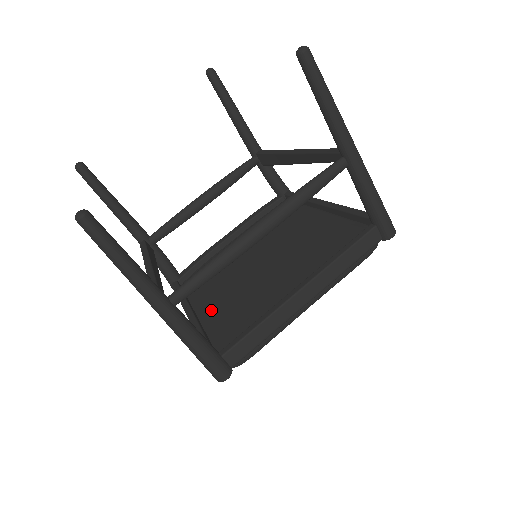
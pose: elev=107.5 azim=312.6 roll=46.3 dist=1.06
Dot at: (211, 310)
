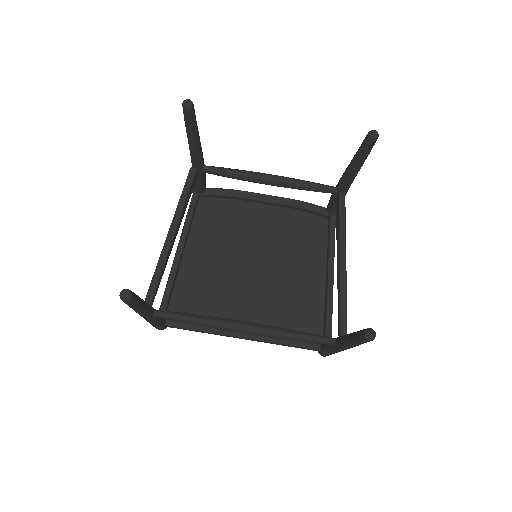
Dot at: (193, 264)
